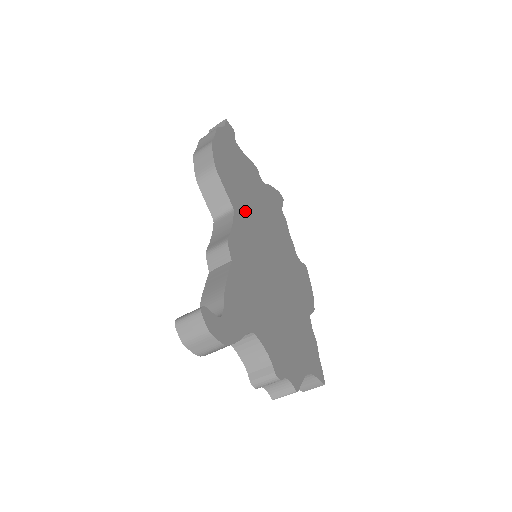
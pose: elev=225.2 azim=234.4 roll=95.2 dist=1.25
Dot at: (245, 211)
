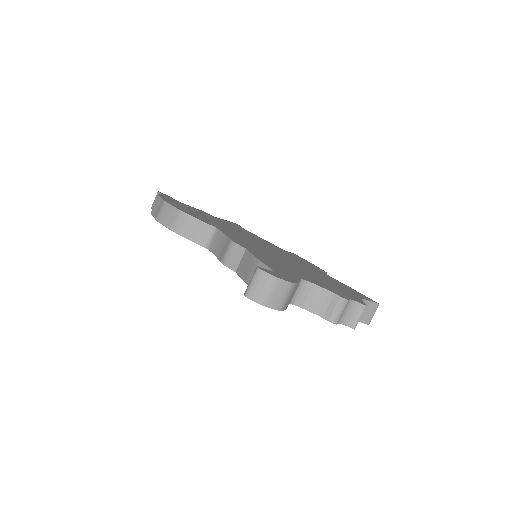
Dot at: (224, 229)
